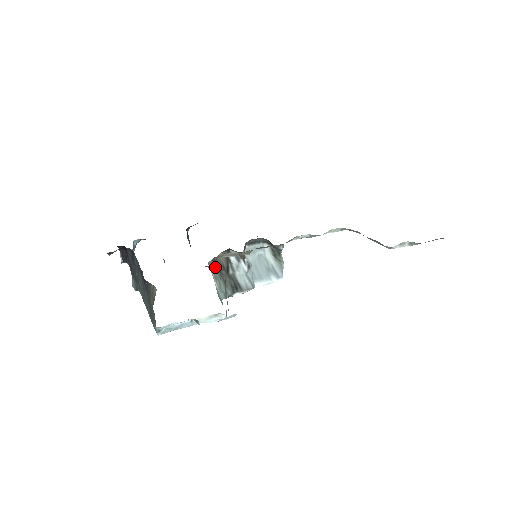
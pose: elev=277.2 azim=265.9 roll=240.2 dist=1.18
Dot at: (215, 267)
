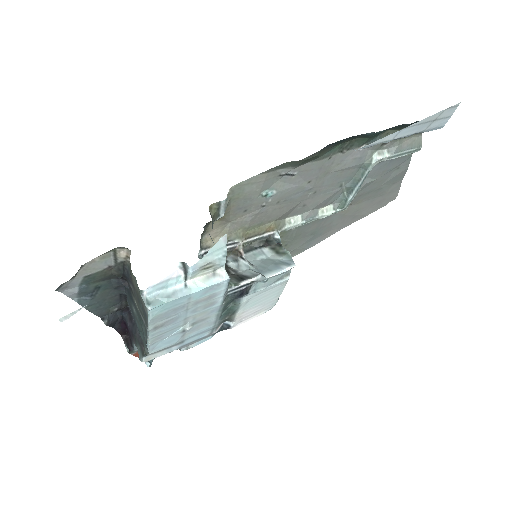
Dot at: occluded
